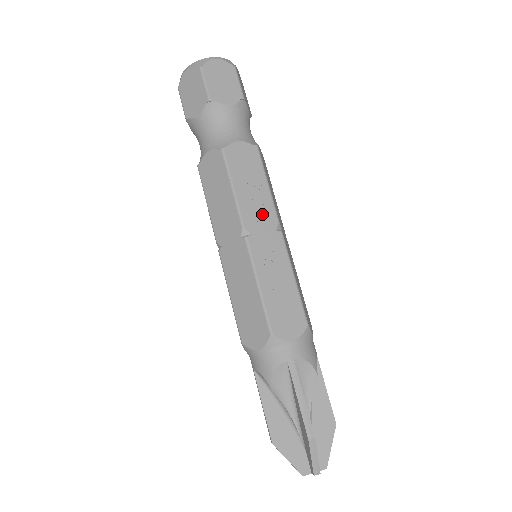
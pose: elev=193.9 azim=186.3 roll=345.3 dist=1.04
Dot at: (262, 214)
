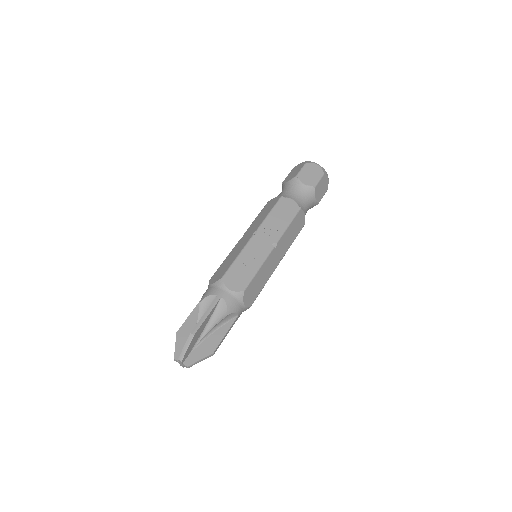
Dot at: (272, 233)
